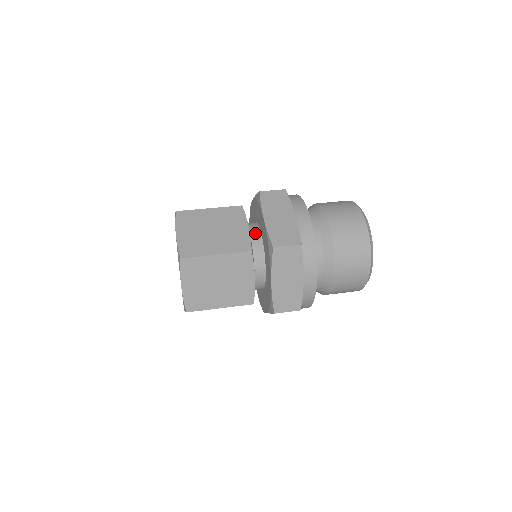
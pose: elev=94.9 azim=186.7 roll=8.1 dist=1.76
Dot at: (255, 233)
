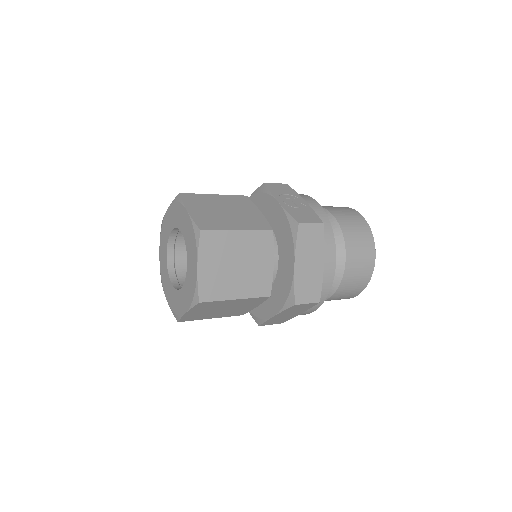
Dot at: occluded
